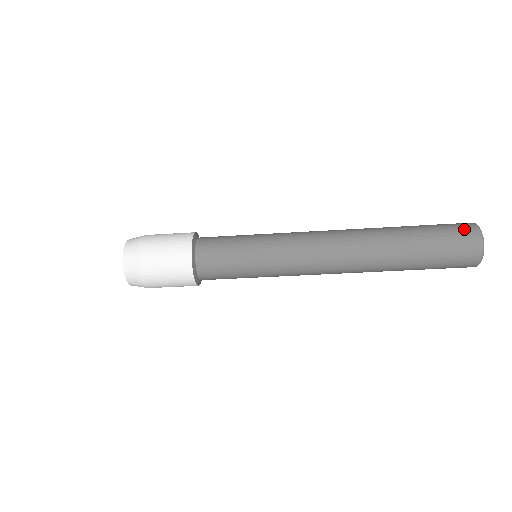
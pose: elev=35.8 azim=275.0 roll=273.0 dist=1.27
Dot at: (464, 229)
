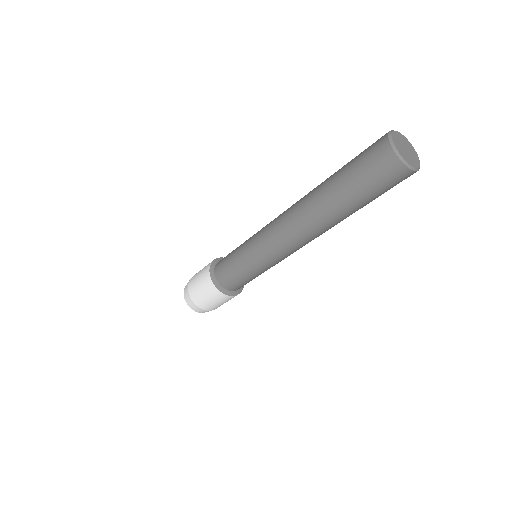
Dot at: (379, 158)
